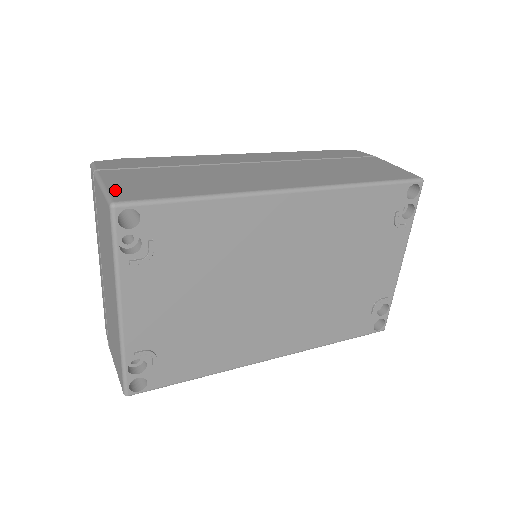
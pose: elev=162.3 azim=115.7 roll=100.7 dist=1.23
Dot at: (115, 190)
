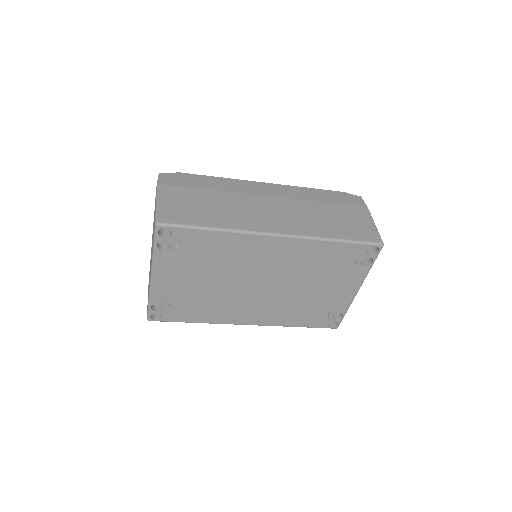
Dot at: (163, 210)
